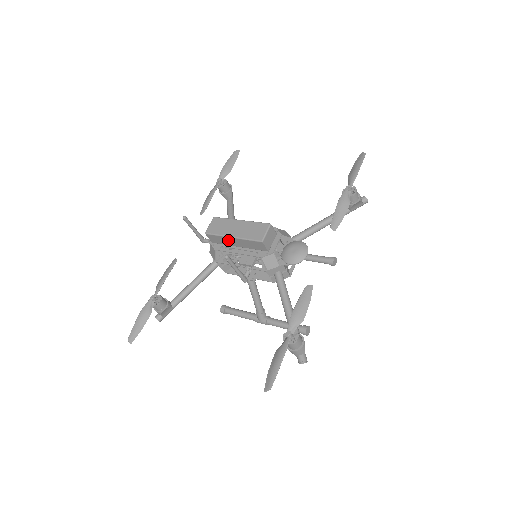
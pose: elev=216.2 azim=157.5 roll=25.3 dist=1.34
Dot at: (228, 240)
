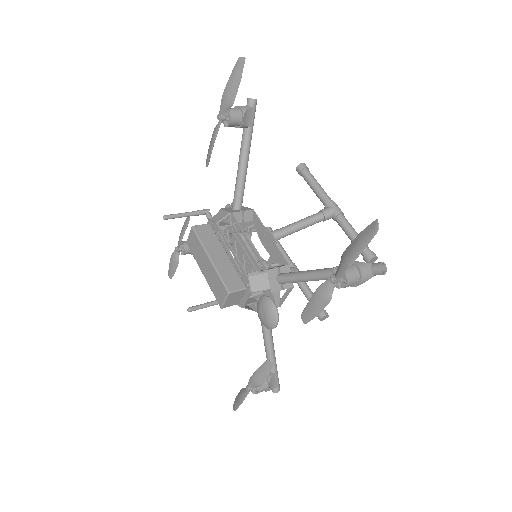
Dot at: occluded
